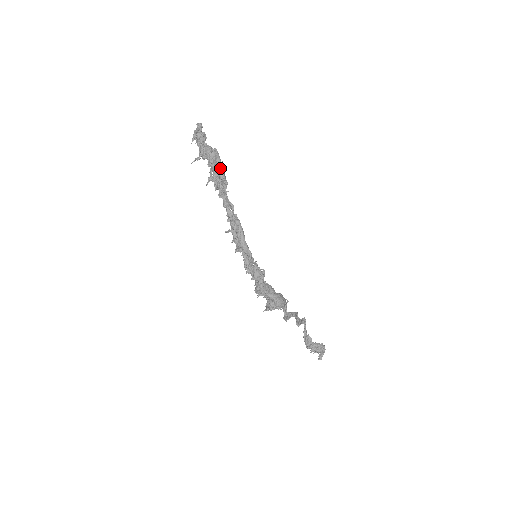
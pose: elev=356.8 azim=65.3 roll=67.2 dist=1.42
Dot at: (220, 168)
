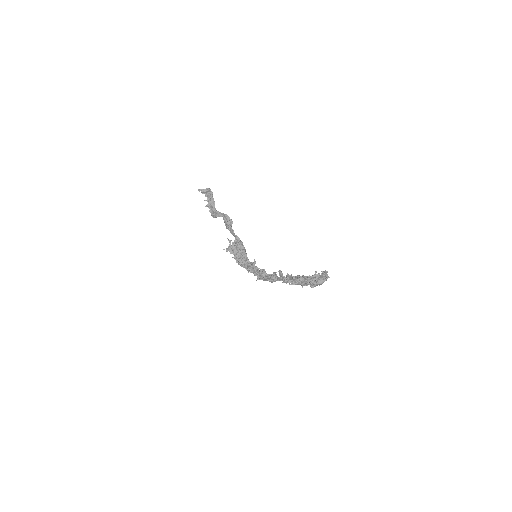
Dot at: occluded
